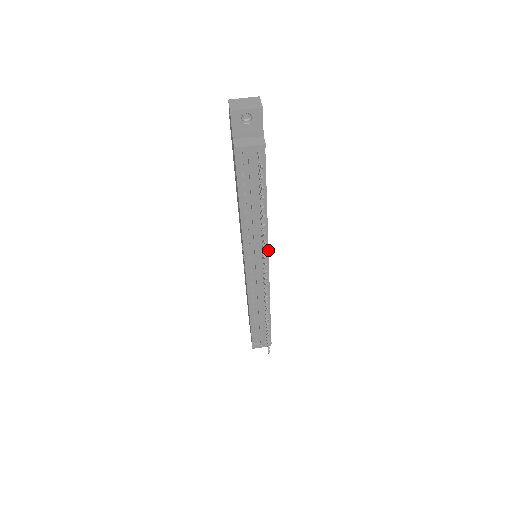
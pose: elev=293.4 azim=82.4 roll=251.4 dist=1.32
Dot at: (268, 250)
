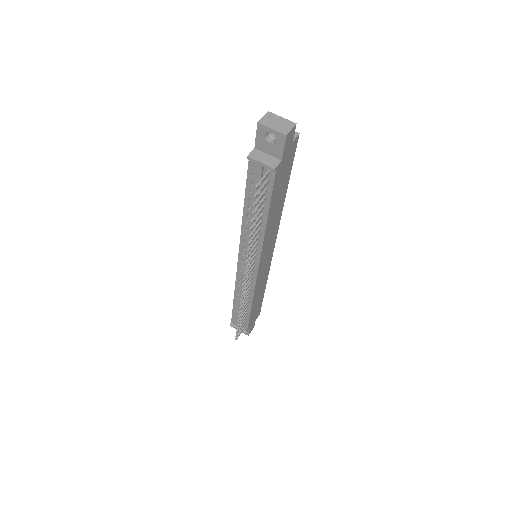
Dot at: (260, 258)
